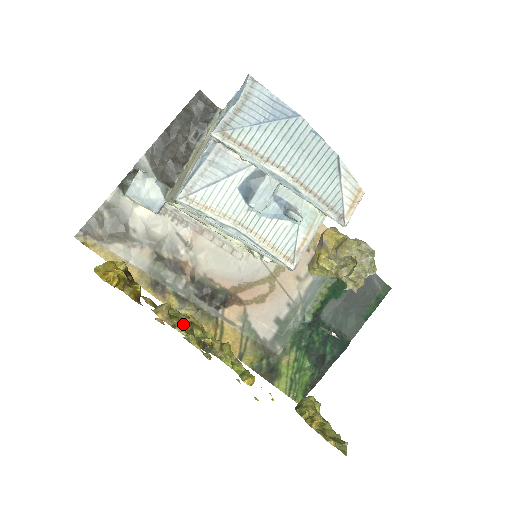
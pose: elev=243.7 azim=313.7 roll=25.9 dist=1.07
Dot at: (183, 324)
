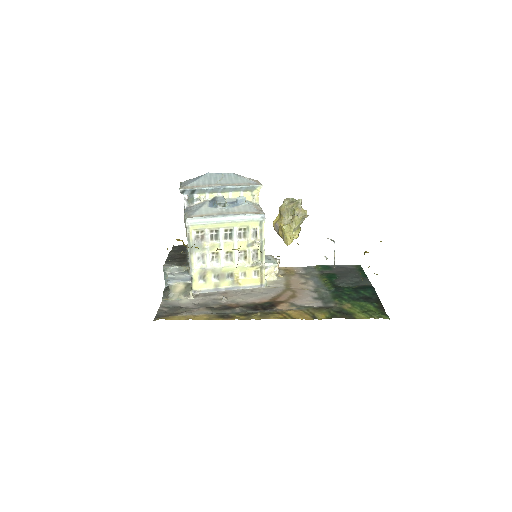
Dot at: (235, 249)
